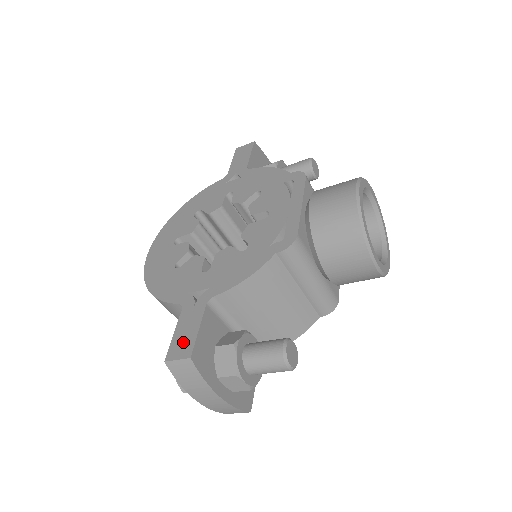
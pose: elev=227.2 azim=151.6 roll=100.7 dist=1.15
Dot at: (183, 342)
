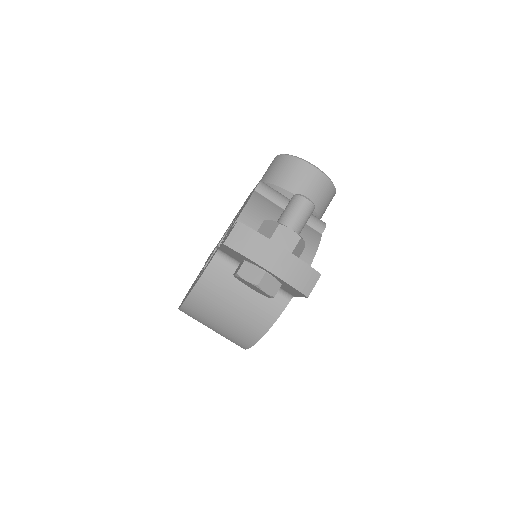
Dot at: occluded
